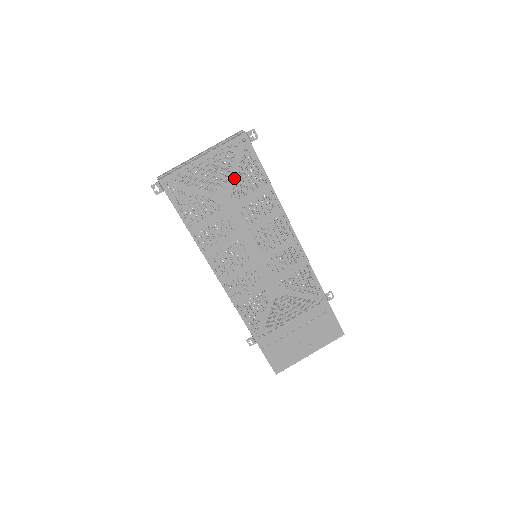
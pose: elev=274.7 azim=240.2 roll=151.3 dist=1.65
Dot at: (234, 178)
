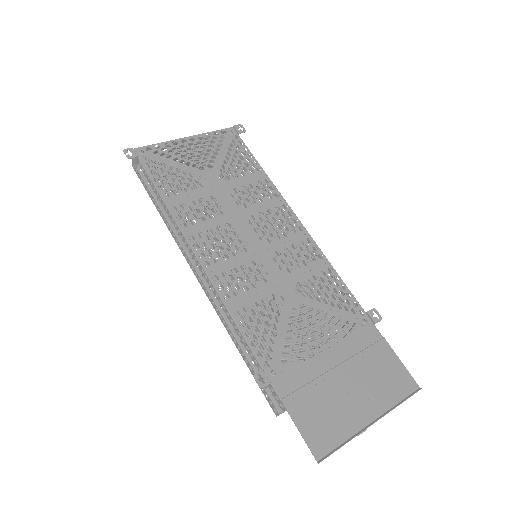
Dot at: (222, 161)
